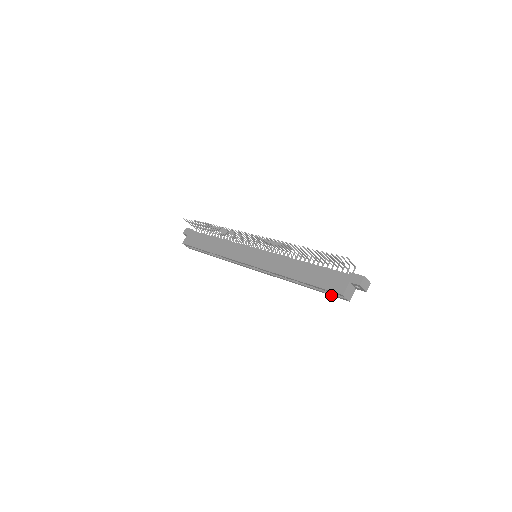
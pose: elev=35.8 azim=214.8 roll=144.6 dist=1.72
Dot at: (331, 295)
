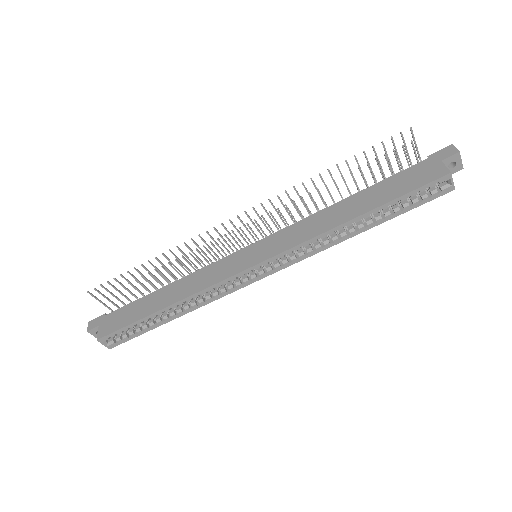
Dot at: (421, 204)
